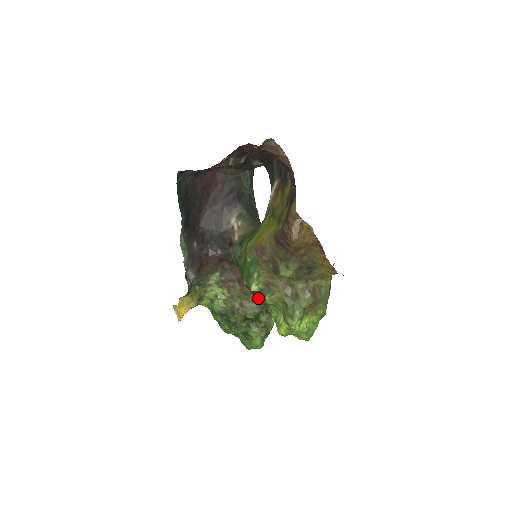
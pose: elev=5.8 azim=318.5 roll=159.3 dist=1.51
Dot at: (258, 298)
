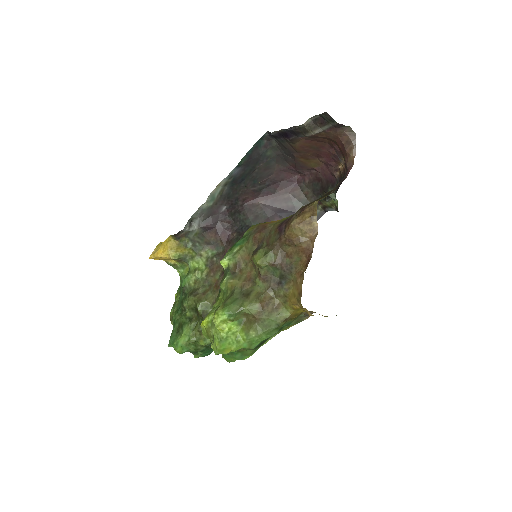
Dot at: occluded
